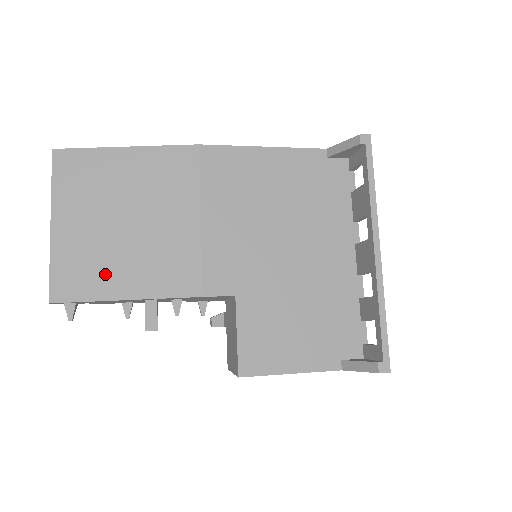
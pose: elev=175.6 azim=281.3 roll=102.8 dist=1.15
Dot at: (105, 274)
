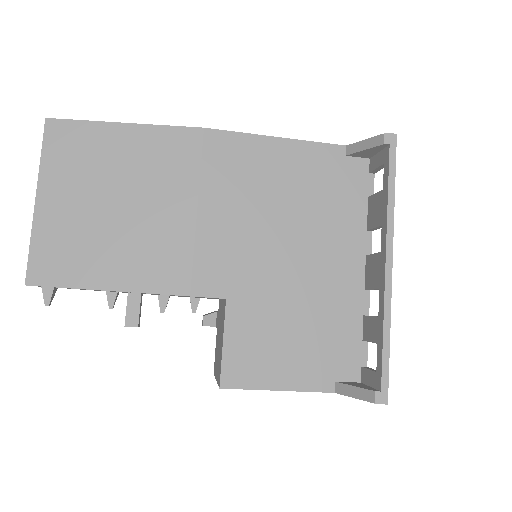
Dot at: (88, 260)
